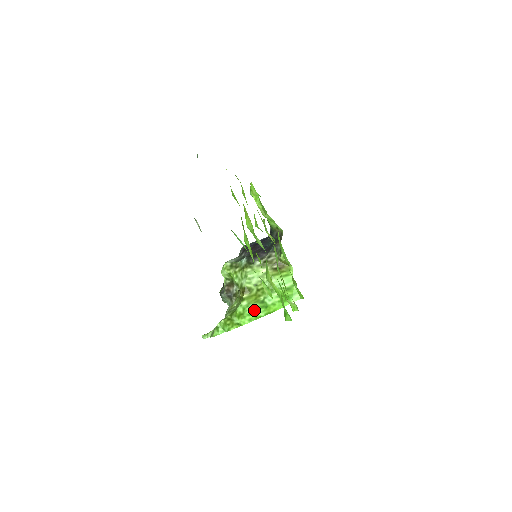
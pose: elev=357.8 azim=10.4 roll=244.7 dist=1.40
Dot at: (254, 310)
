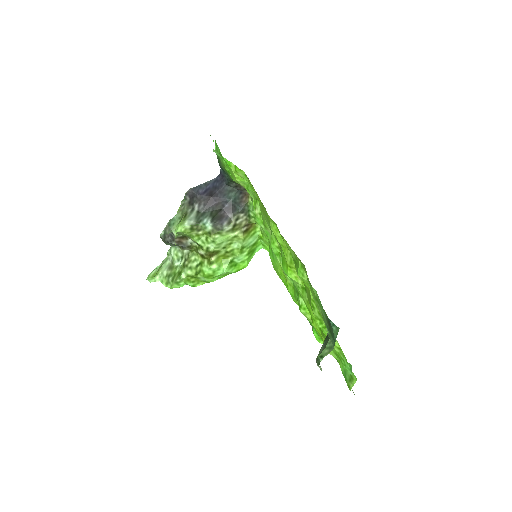
Dot at: (226, 272)
